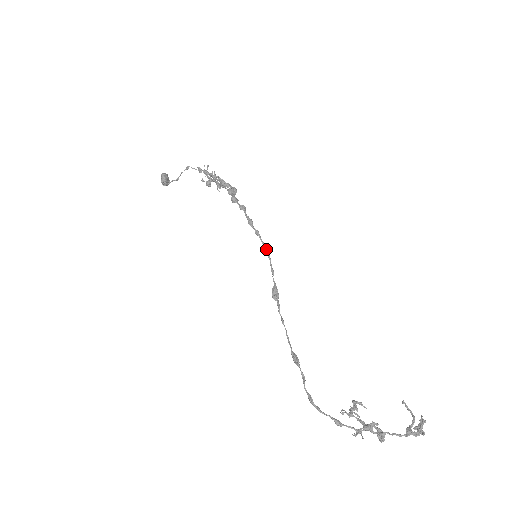
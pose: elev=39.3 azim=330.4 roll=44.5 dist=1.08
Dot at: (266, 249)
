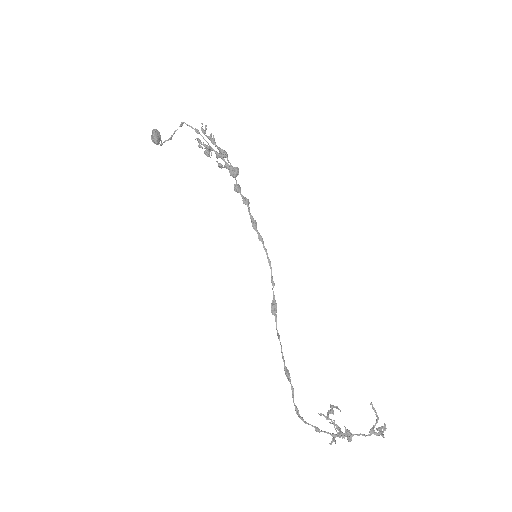
Dot at: (268, 258)
